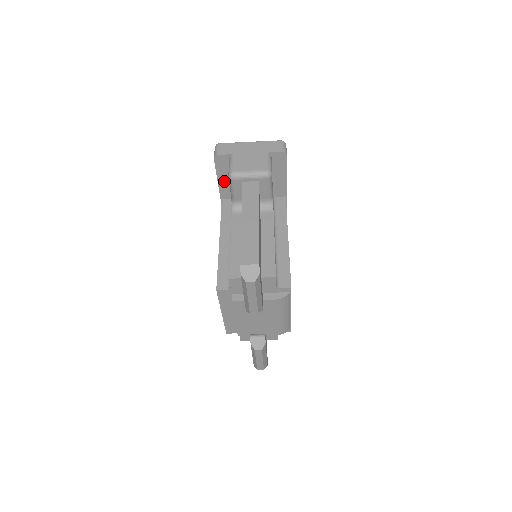
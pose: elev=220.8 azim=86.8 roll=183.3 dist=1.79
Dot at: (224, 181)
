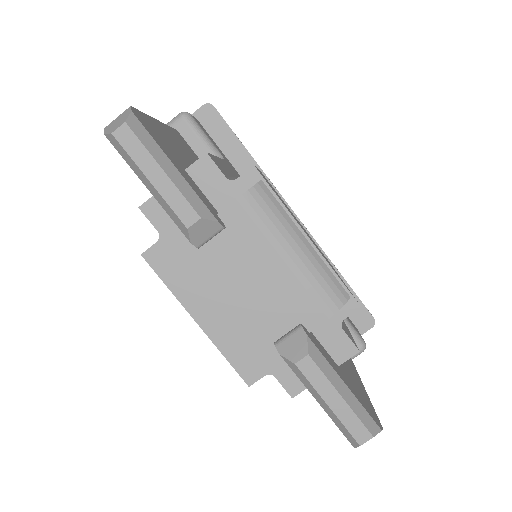
Dot at: occluded
